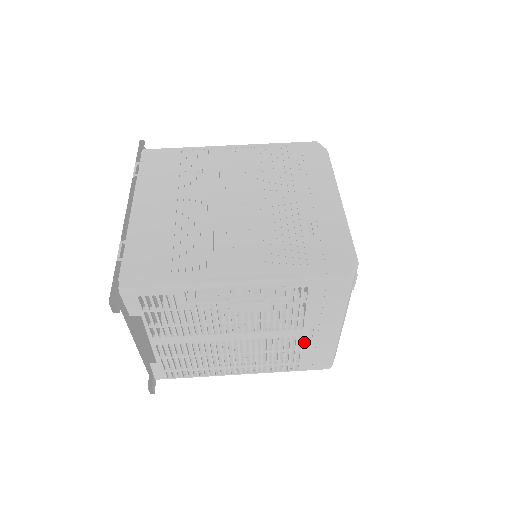
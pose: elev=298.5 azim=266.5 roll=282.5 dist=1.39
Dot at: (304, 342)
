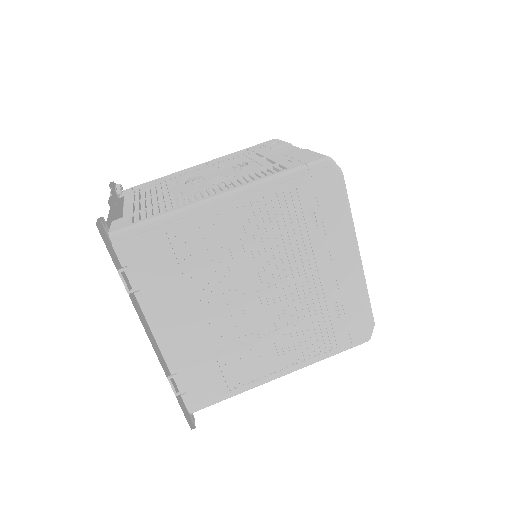
Dot at: occluded
